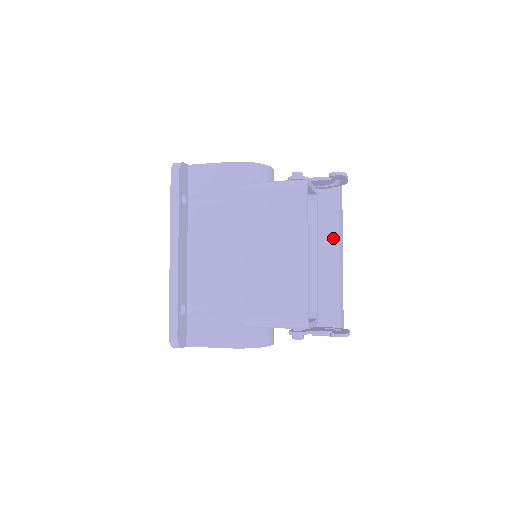
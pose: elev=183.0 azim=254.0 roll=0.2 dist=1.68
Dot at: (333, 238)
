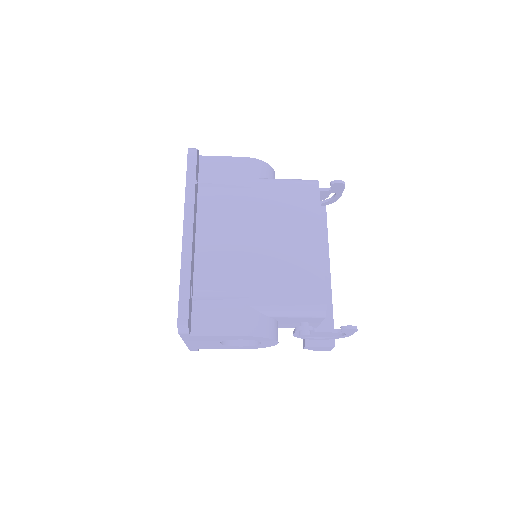
Dot at: occluded
